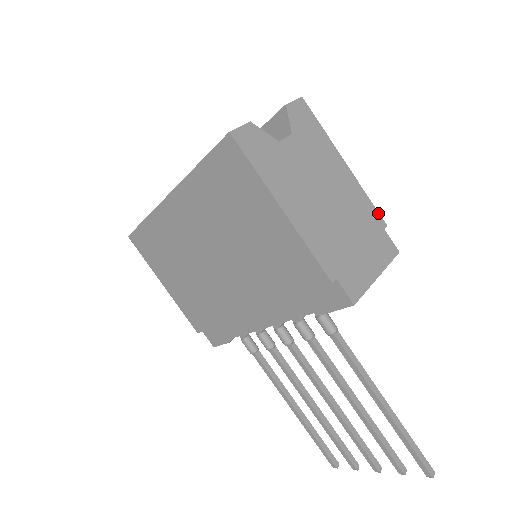
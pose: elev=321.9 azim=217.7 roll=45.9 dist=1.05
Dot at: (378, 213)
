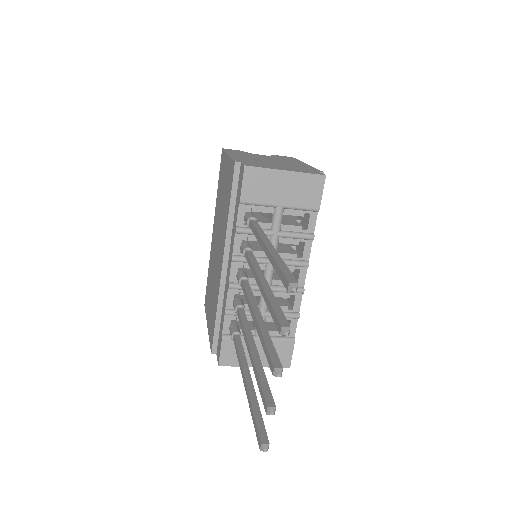
Dot at: (319, 170)
